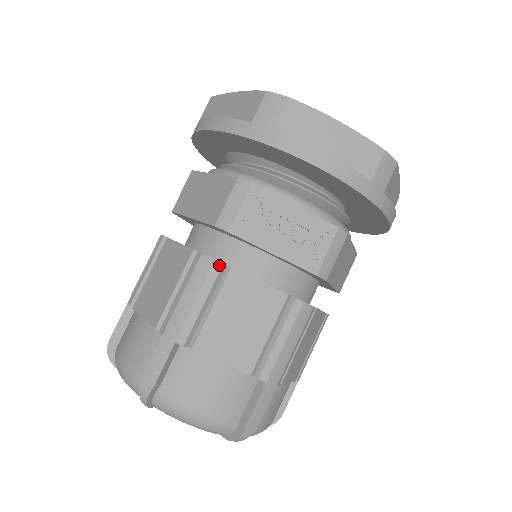
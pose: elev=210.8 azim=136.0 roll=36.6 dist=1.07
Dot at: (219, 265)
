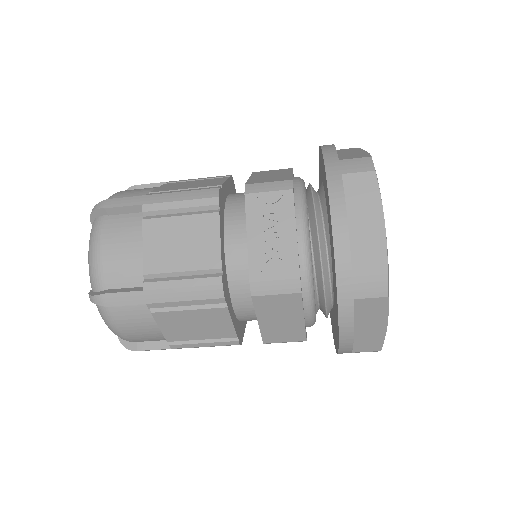
Dot at: (216, 202)
